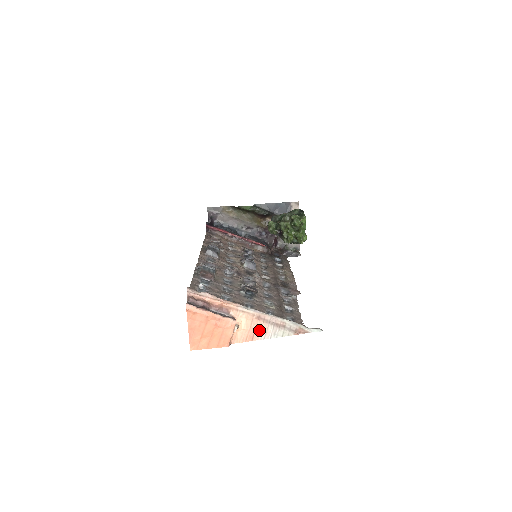
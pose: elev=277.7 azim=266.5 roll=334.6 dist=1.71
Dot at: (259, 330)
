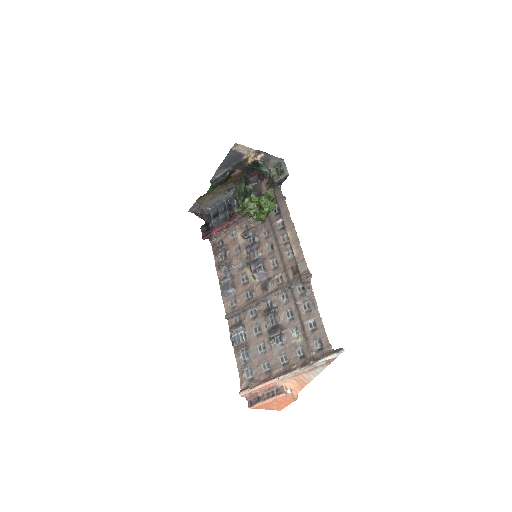
Dot at: (304, 379)
